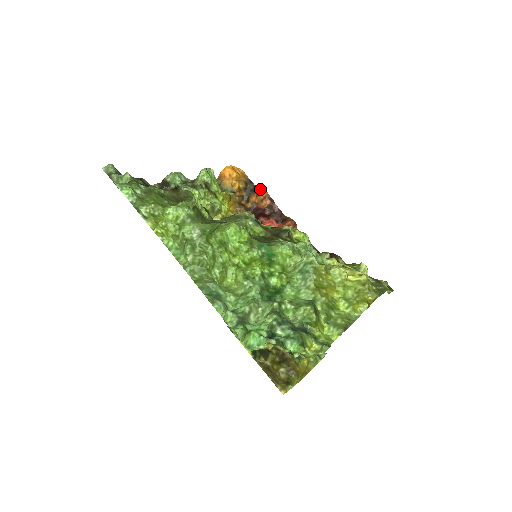
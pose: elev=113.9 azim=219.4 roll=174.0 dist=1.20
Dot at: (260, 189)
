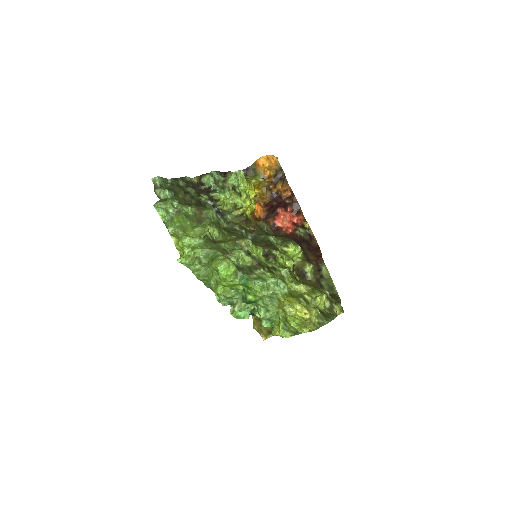
Dot at: (285, 182)
